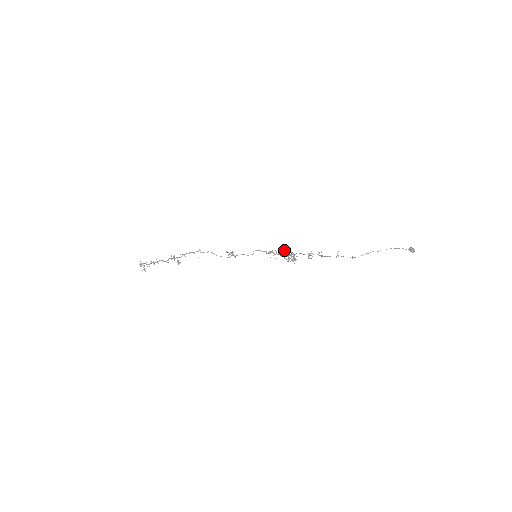
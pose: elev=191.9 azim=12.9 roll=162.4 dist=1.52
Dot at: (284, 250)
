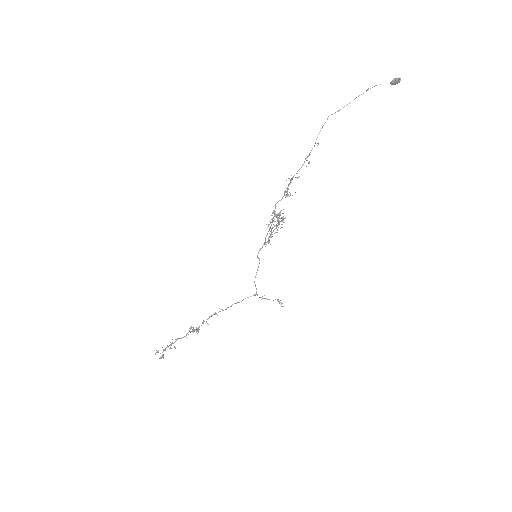
Dot at: occluded
